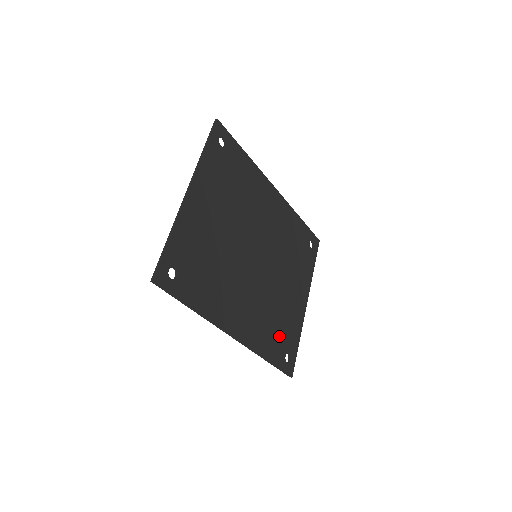
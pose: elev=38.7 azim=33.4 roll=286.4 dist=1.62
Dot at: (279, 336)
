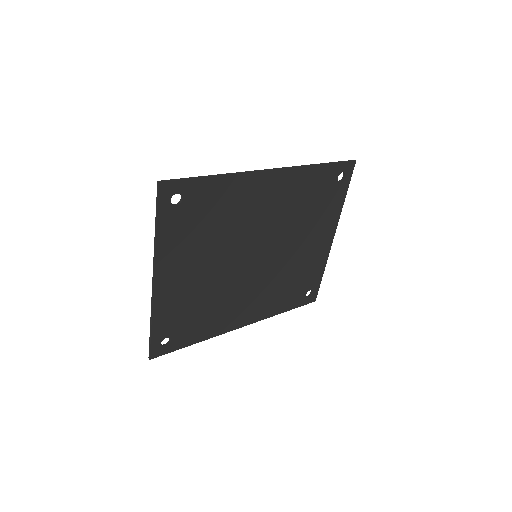
Dot at: (296, 288)
